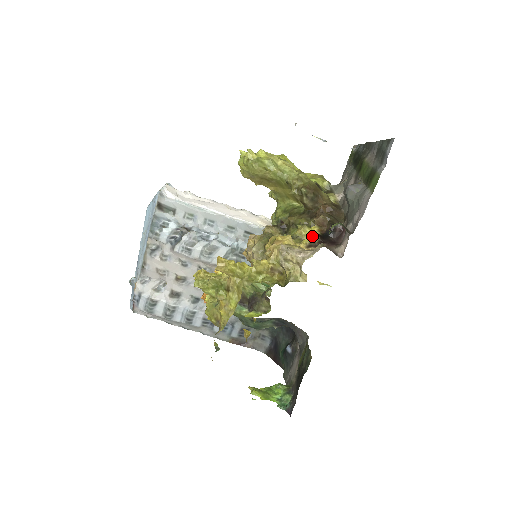
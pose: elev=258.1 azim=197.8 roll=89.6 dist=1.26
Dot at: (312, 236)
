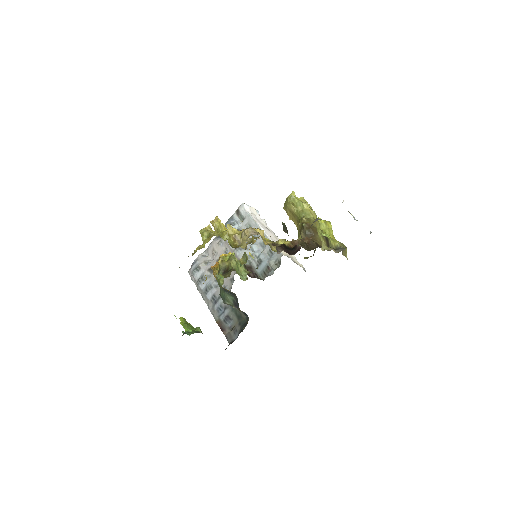
Dot at: occluded
